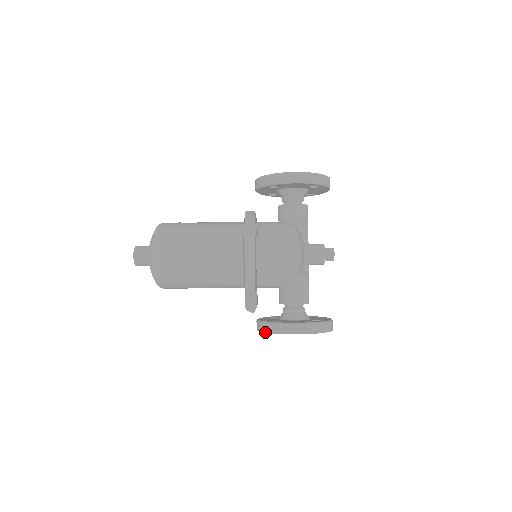
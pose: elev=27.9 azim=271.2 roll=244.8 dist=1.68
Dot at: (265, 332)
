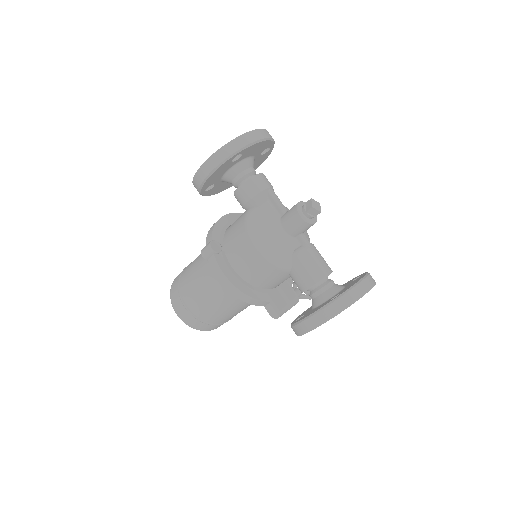
Dot at: occluded
